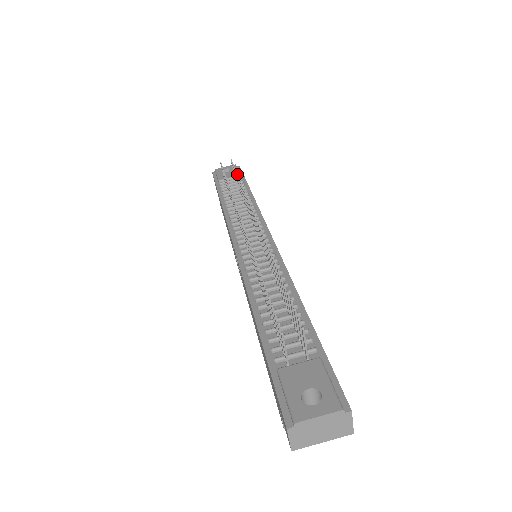
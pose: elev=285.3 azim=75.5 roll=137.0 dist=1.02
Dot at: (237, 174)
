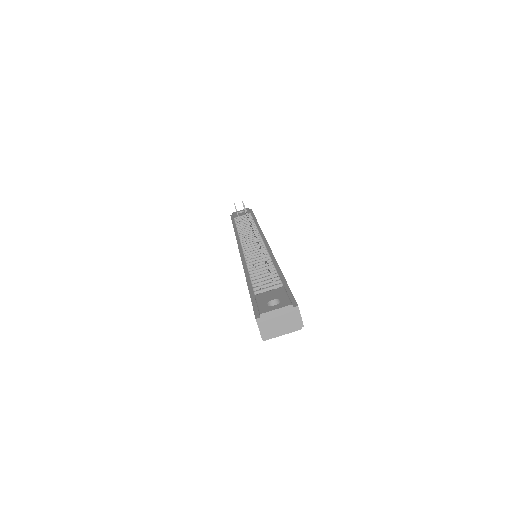
Dot at: occluded
